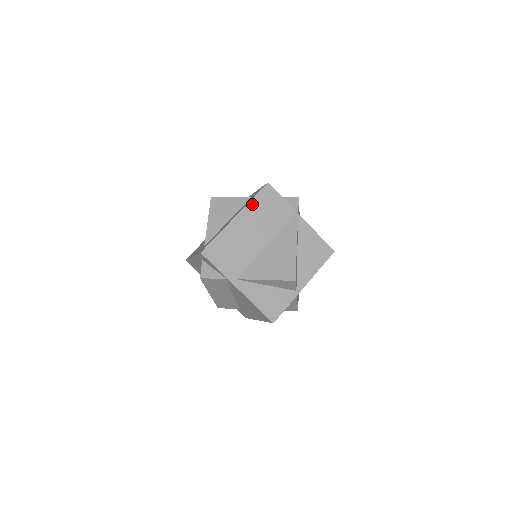
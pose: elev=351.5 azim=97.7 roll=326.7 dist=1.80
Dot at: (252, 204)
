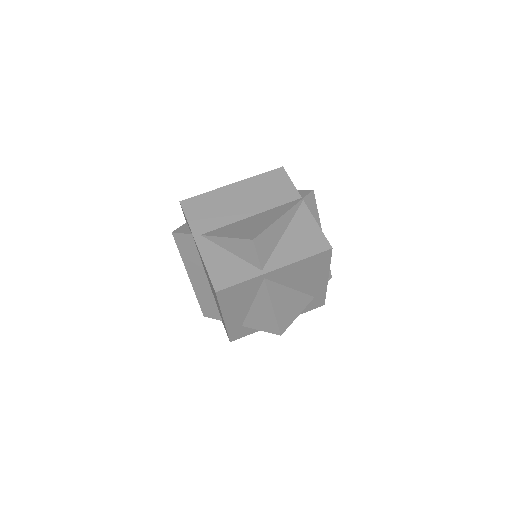
Dot at: (255, 179)
